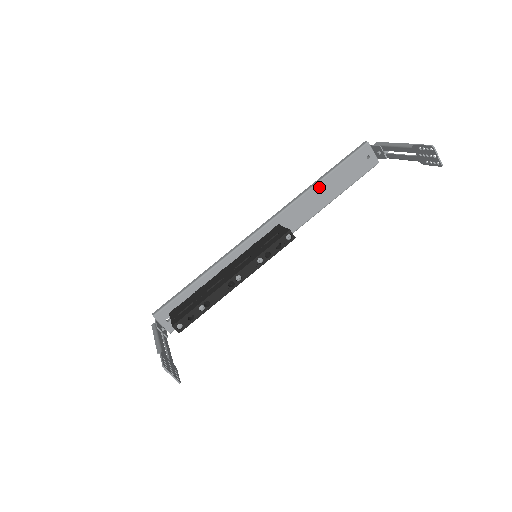
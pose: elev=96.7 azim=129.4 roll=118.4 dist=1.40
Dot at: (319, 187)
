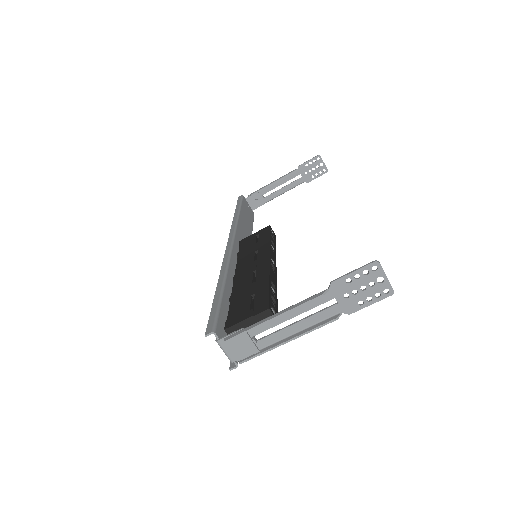
Dot at: (241, 218)
